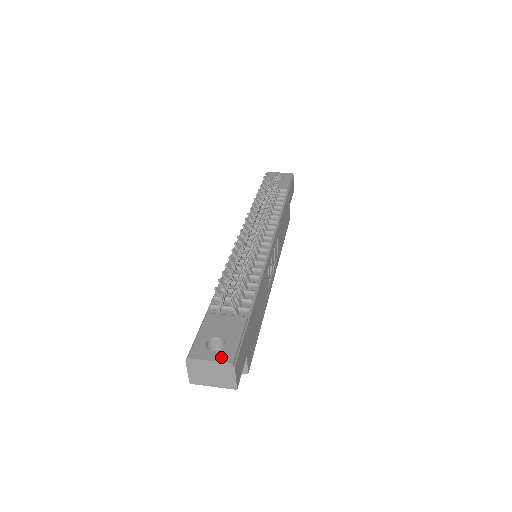
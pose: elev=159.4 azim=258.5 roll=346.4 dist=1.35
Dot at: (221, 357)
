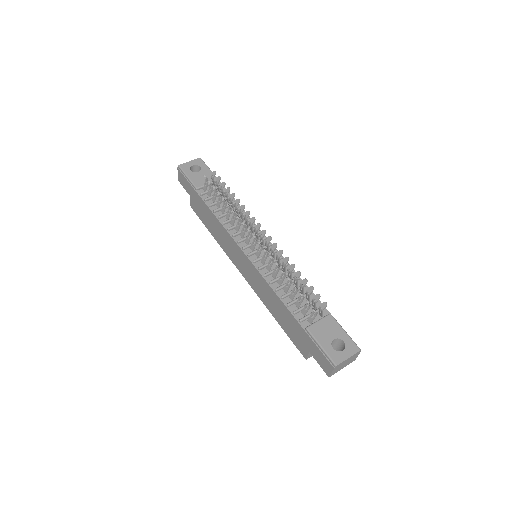
Dot at: (352, 351)
